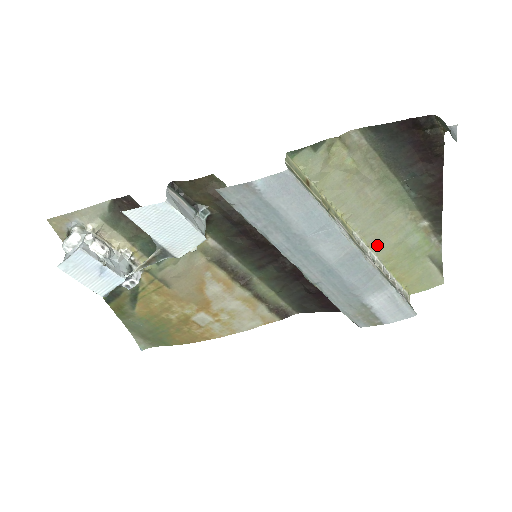
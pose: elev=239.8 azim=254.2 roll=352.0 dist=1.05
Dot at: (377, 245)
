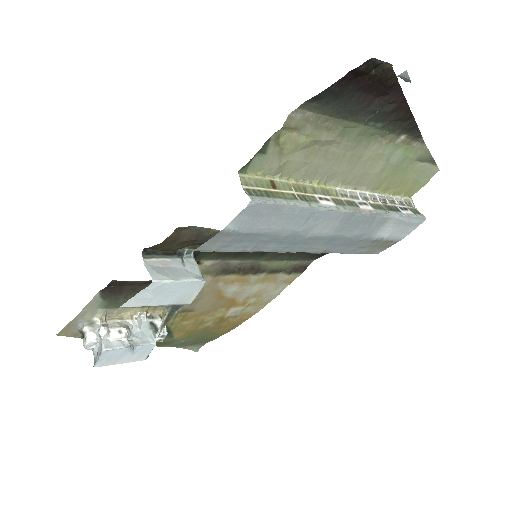
Dot at: (363, 182)
